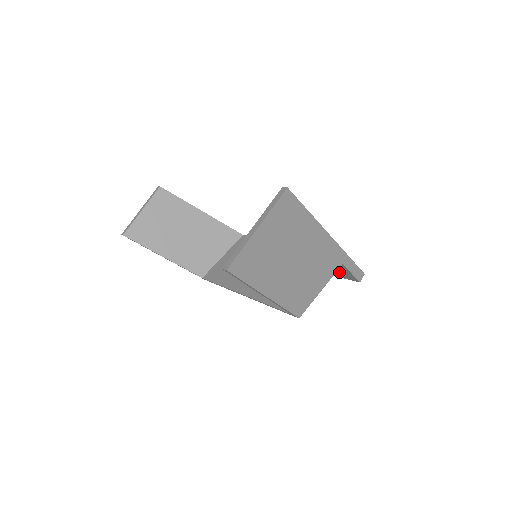
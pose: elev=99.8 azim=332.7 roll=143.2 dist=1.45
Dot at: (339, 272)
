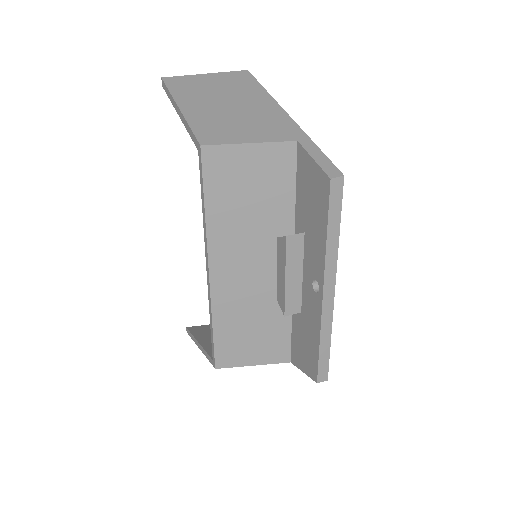
Dot at: (316, 194)
